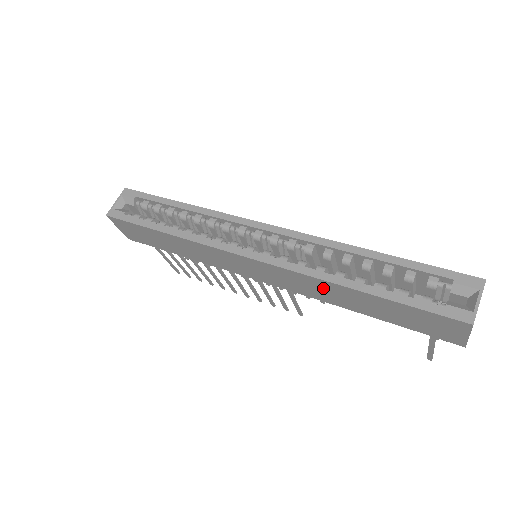
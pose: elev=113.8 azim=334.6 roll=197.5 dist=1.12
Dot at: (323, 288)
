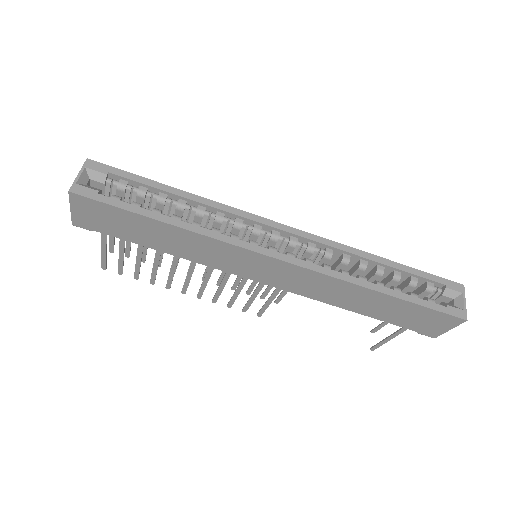
Dot at: (342, 291)
